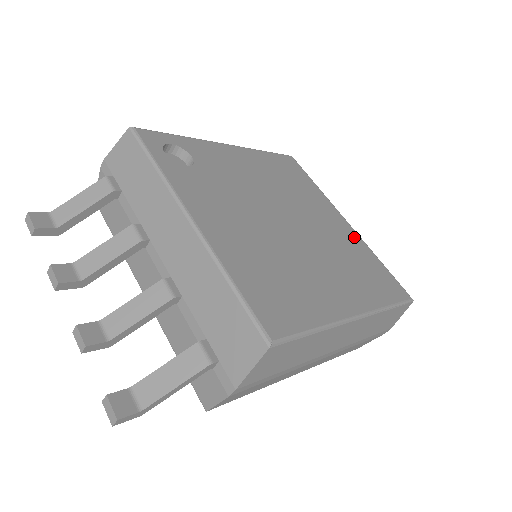
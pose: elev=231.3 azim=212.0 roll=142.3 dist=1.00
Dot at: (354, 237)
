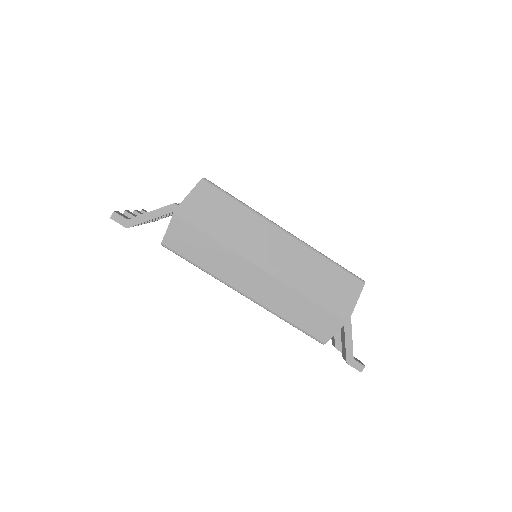
Dot at: occluded
